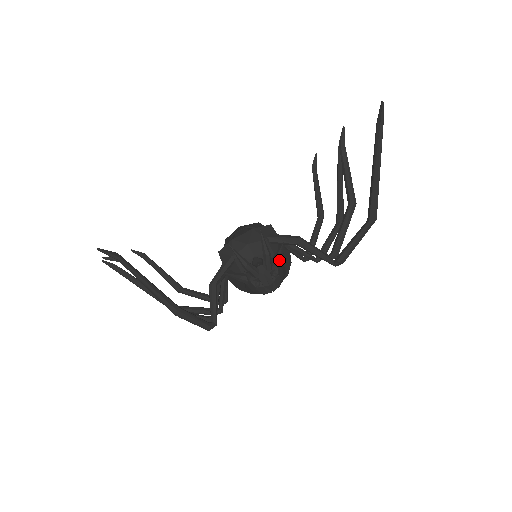
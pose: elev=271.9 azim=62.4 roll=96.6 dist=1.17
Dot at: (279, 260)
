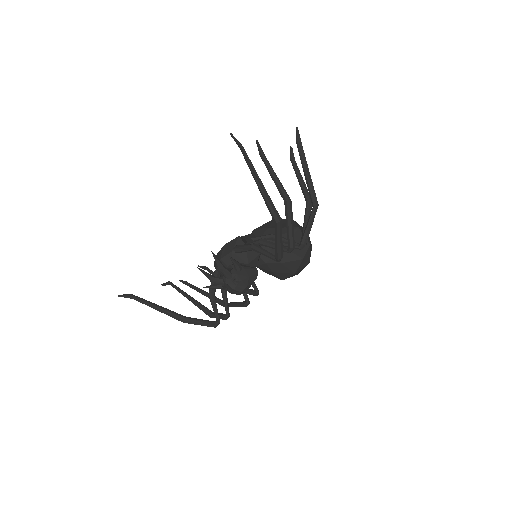
Dot at: (237, 268)
